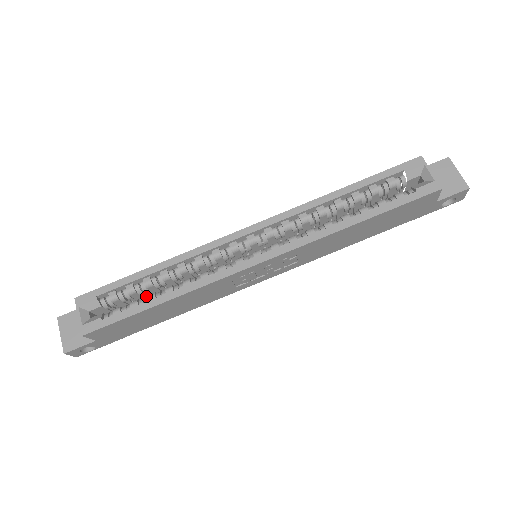
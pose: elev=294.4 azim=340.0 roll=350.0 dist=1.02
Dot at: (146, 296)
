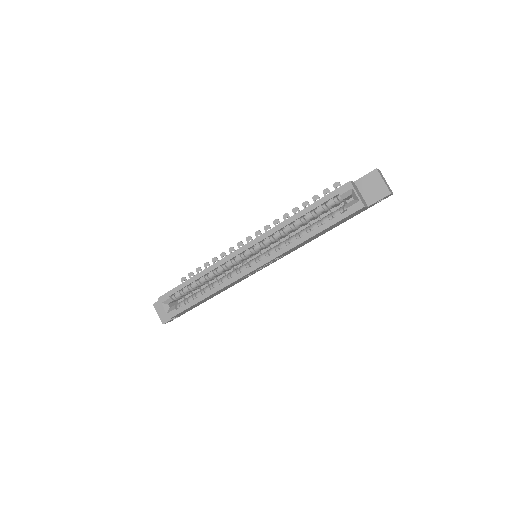
Dot at: occluded
